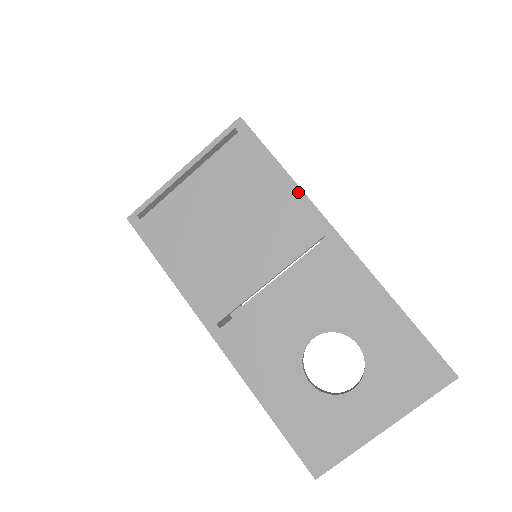
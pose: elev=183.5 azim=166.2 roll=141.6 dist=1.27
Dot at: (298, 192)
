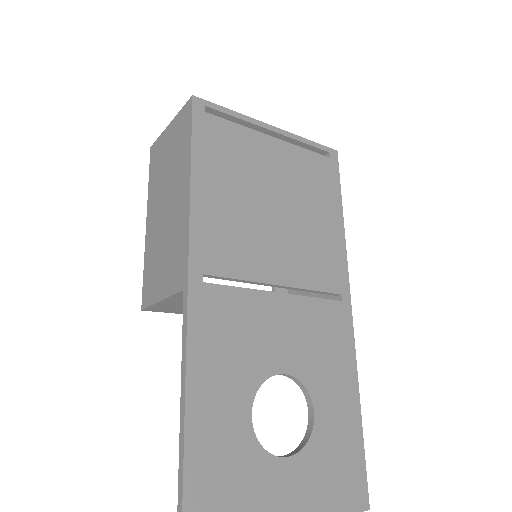
Dot at: (343, 243)
